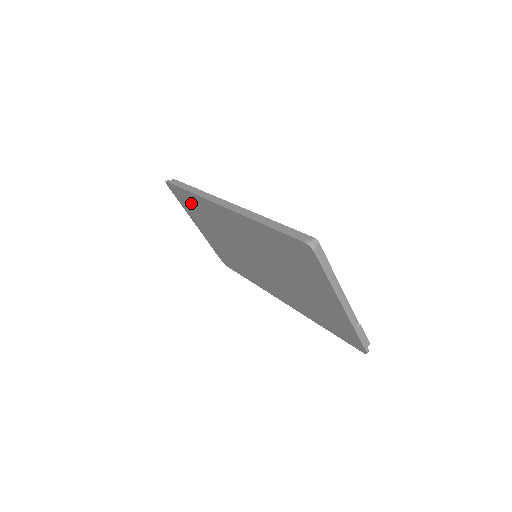
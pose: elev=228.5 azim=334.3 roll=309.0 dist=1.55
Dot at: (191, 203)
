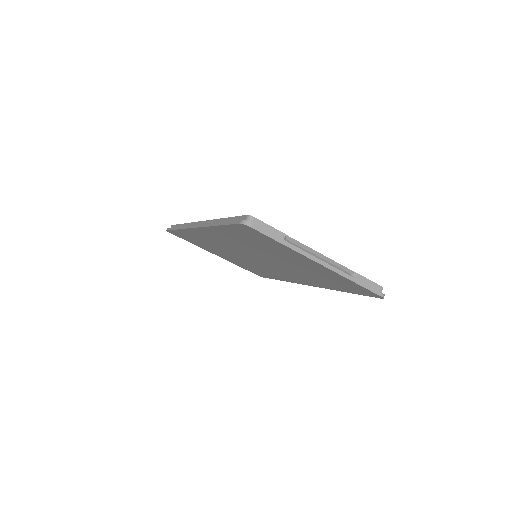
Dot at: (190, 238)
